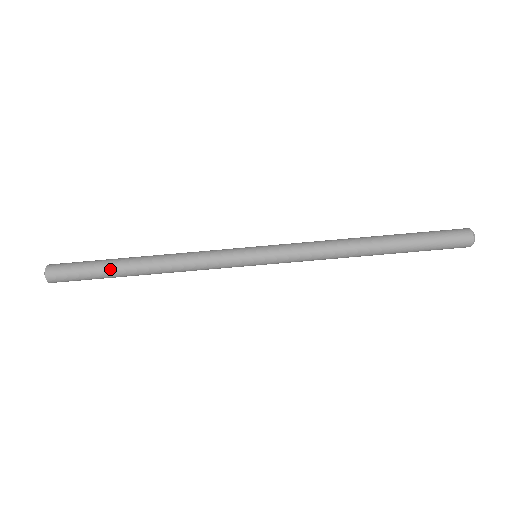
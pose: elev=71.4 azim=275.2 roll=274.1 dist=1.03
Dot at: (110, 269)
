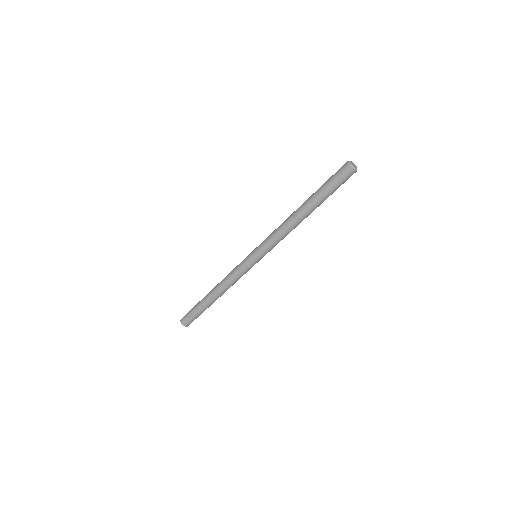
Dot at: (206, 308)
